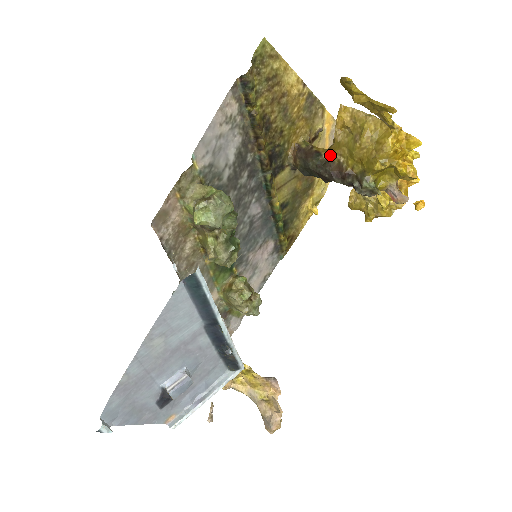
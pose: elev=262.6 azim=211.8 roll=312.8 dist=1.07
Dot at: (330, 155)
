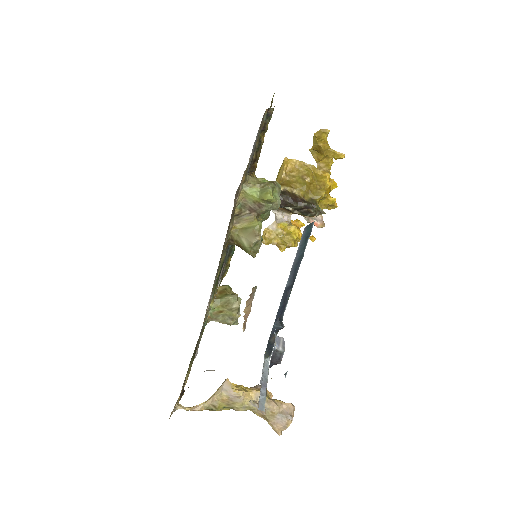
Dot at: (286, 188)
